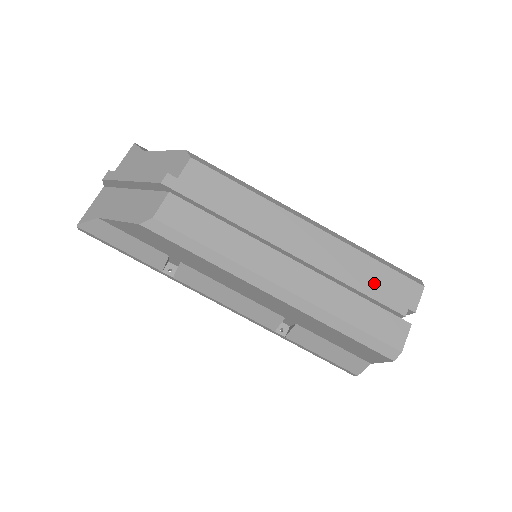
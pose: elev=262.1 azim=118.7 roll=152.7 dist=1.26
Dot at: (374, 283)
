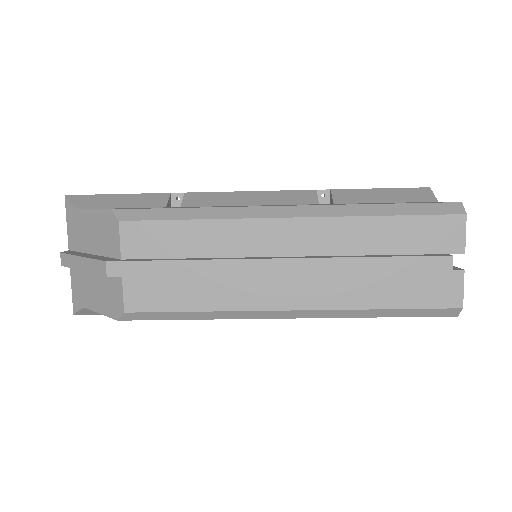
Dot at: (399, 246)
